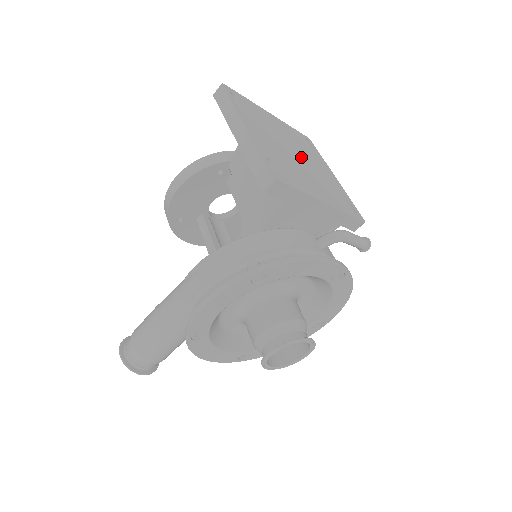
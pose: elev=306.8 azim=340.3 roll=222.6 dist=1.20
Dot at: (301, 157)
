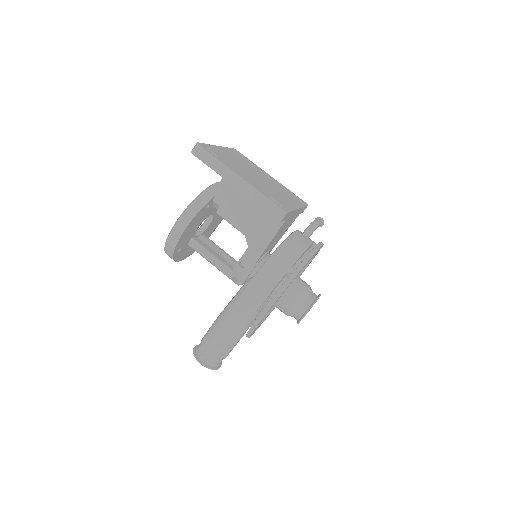
Dot at: (259, 176)
